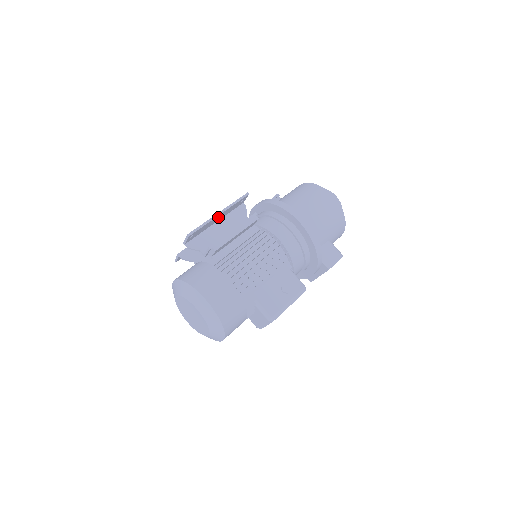
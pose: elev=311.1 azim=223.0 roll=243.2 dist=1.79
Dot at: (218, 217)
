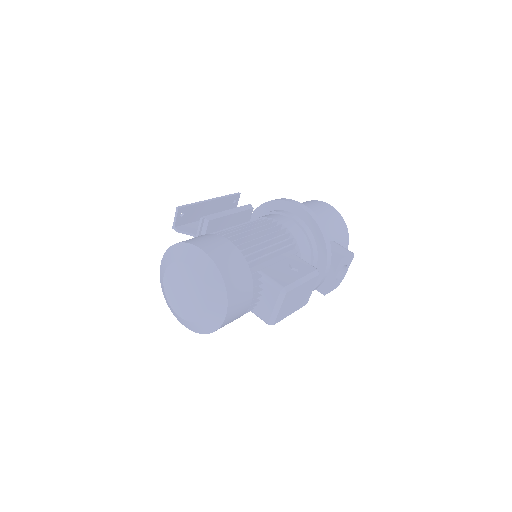
Dot at: (210, 207)
